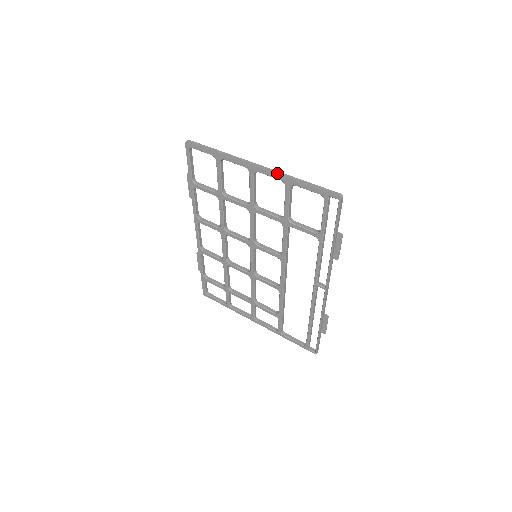
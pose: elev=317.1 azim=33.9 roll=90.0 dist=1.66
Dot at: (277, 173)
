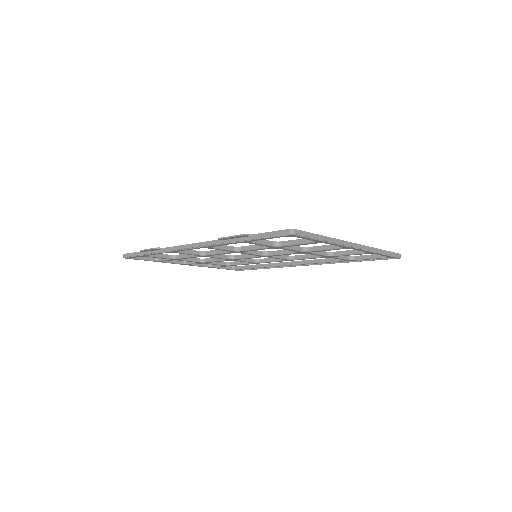
Dot at: (370, 250)
